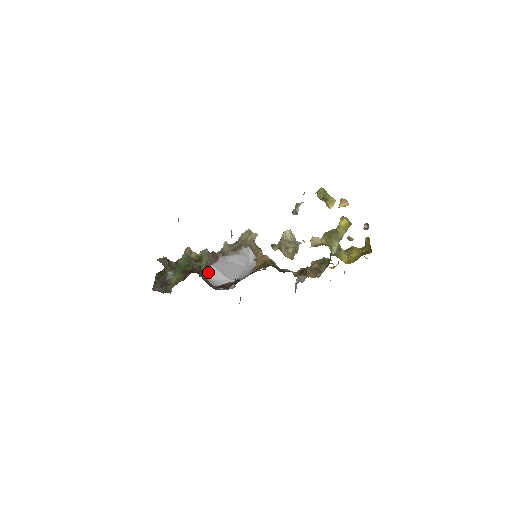
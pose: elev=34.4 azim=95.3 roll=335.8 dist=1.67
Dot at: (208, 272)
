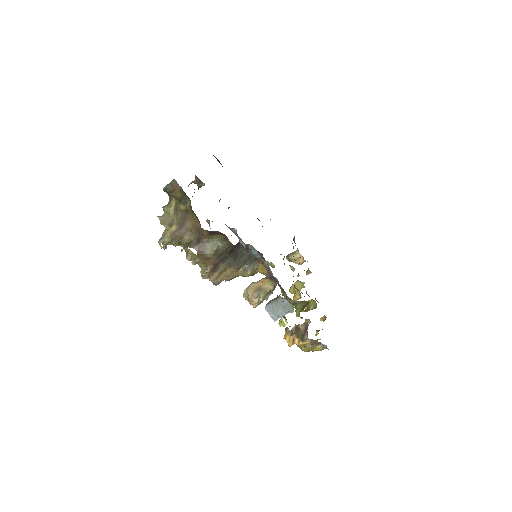
Dot at: occluded
